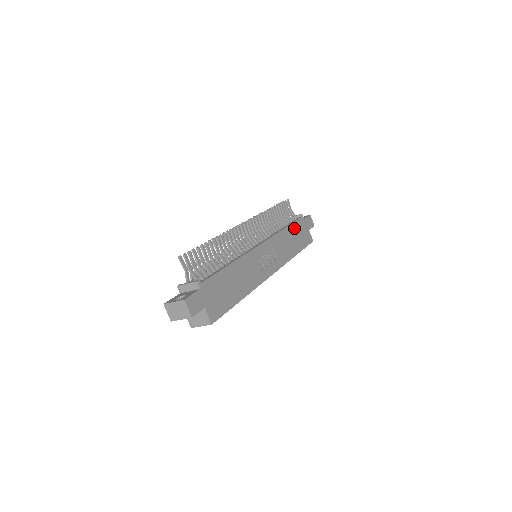
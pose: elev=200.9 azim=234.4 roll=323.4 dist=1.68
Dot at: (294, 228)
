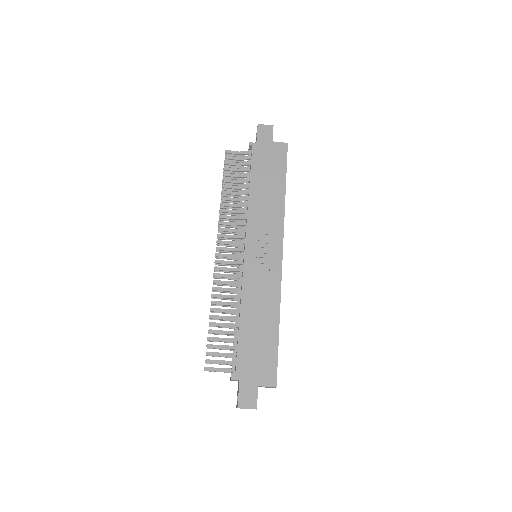
Dot at: (257, 173)
